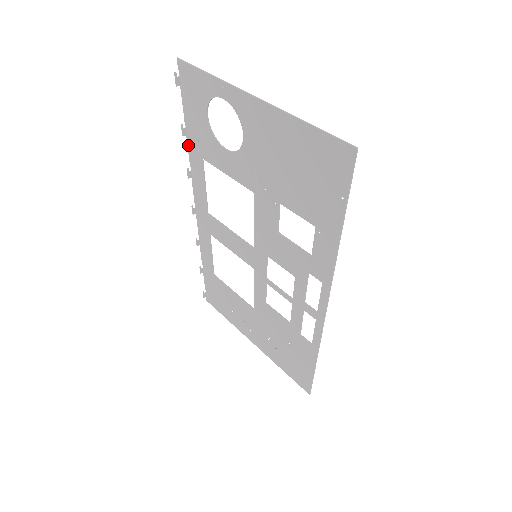
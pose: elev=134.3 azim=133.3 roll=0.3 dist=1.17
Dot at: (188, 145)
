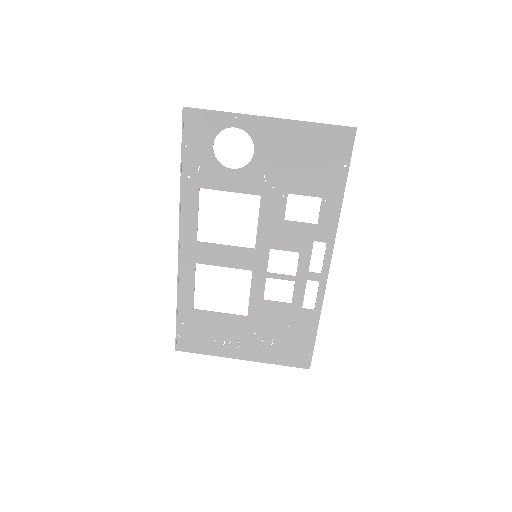
Dot at: (181, 181)
